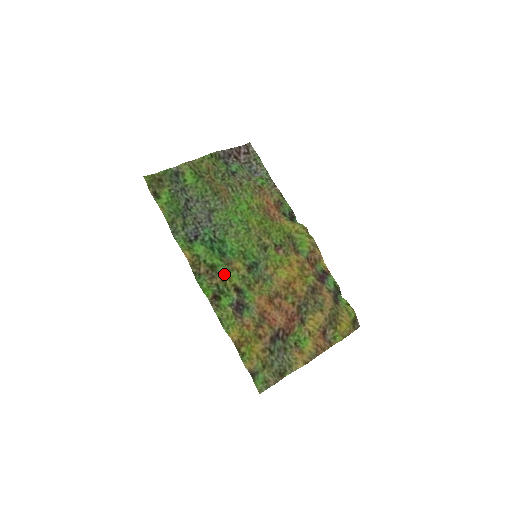
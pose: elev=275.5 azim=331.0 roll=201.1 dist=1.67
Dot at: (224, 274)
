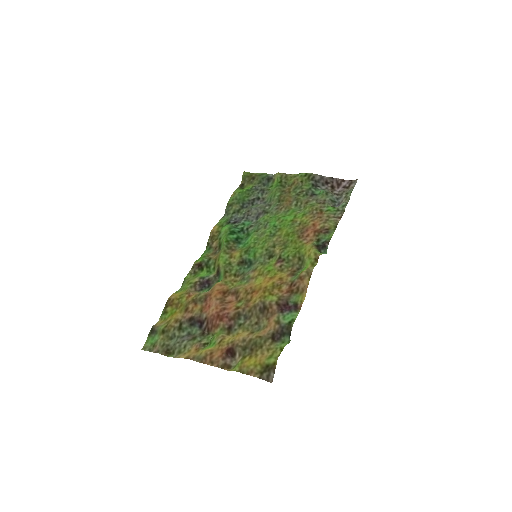
Dot at: (220, 253)
